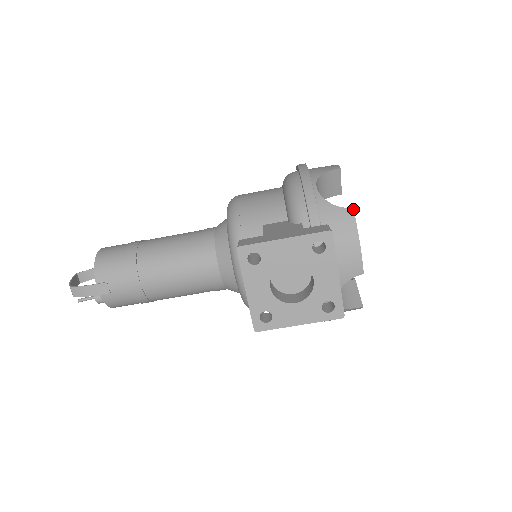
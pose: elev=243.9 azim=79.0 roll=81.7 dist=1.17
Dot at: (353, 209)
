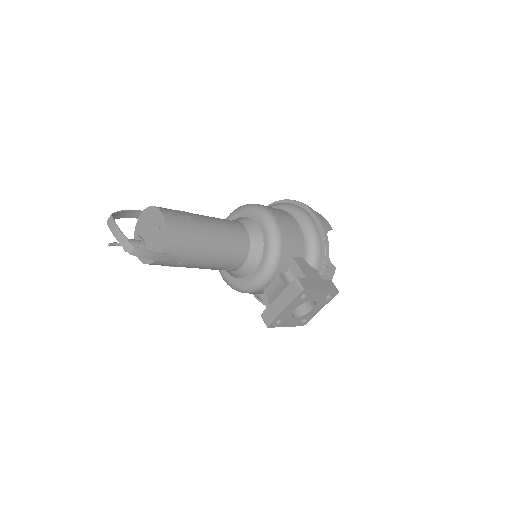
Dot at: occluded
